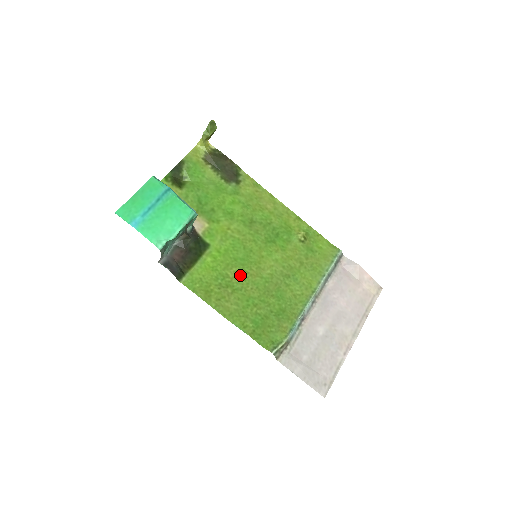
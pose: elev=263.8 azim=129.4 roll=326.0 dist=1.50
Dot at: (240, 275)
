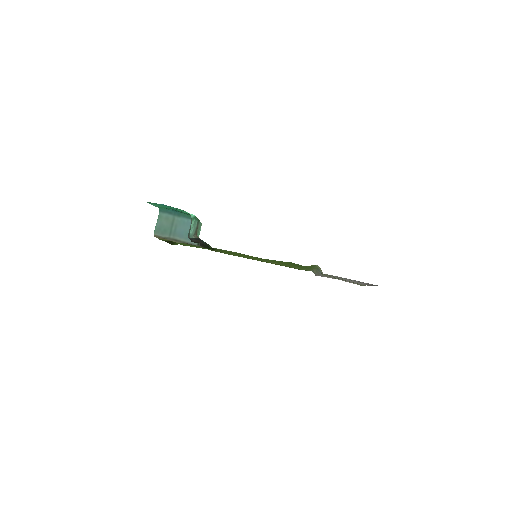
Dot at: occluded
